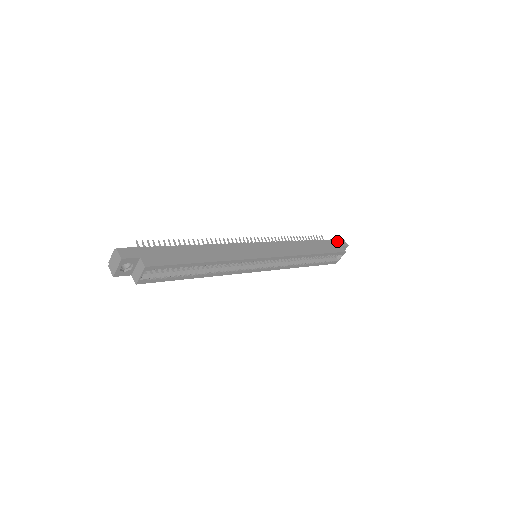
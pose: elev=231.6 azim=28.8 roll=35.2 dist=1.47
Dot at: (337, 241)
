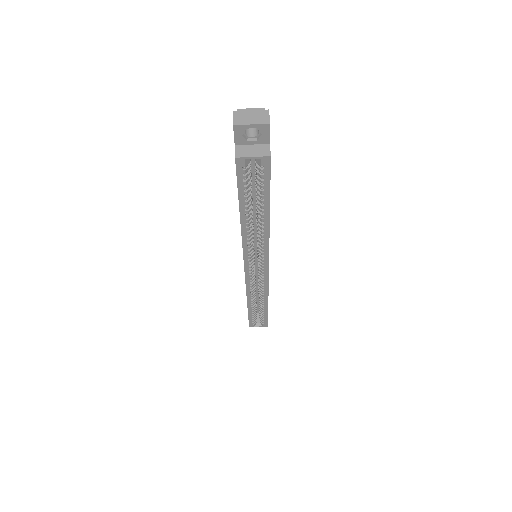
Dot at: occluded
